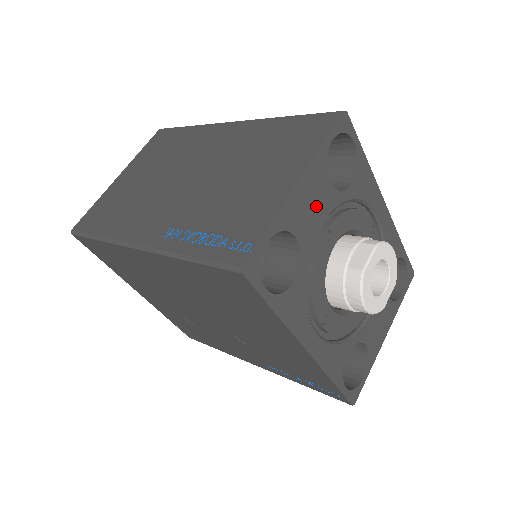
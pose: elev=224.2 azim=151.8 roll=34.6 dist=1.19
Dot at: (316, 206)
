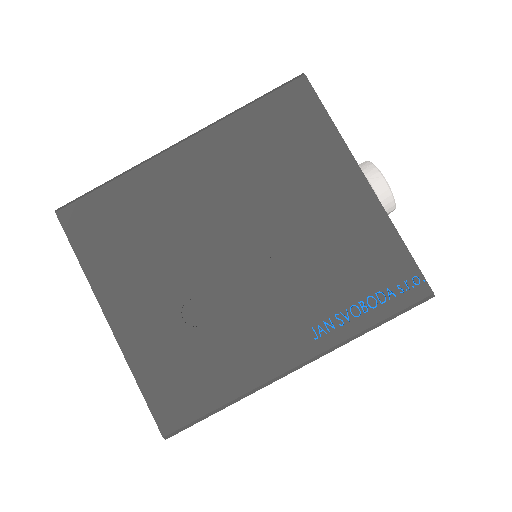
Dot at: occluded
